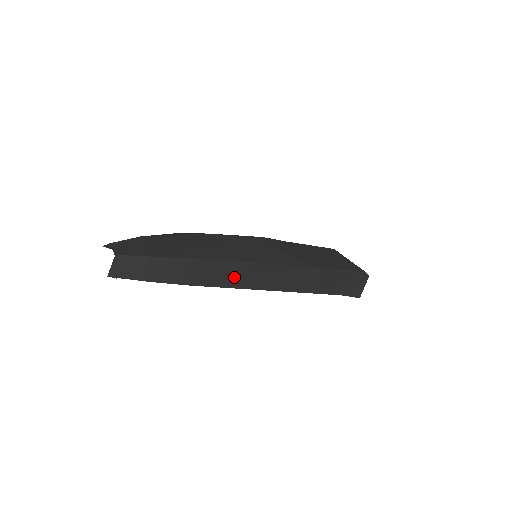
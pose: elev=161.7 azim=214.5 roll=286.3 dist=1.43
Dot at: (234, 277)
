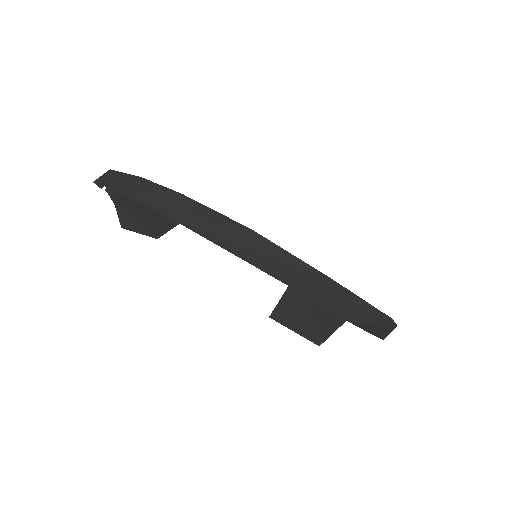
Dot at: (221, 234)
